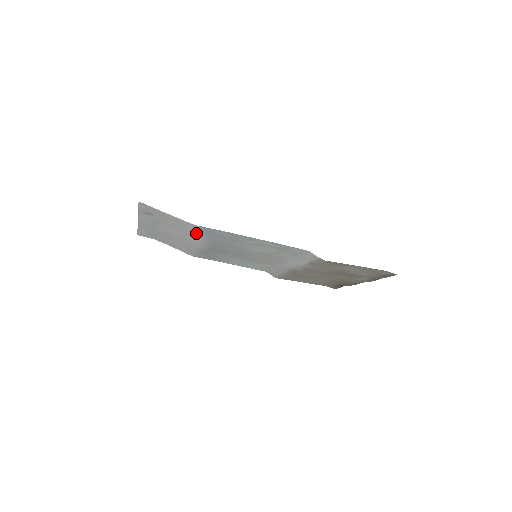
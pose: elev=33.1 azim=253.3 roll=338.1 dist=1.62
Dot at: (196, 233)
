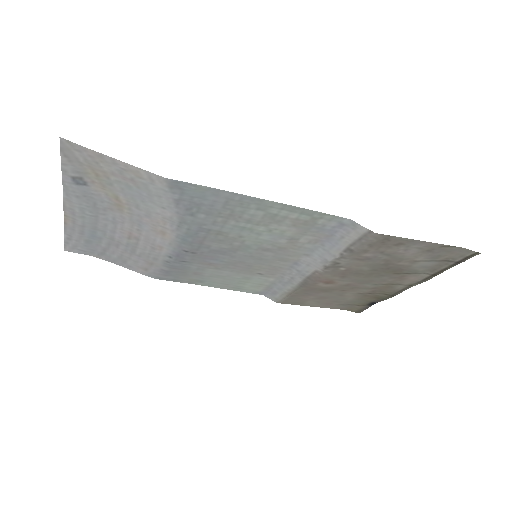
Dot at: (163, 212)
